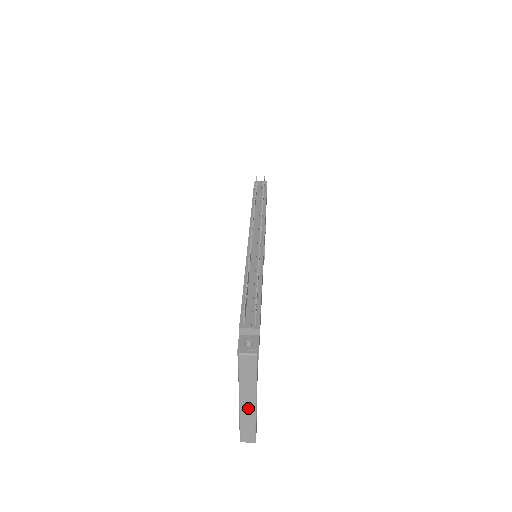
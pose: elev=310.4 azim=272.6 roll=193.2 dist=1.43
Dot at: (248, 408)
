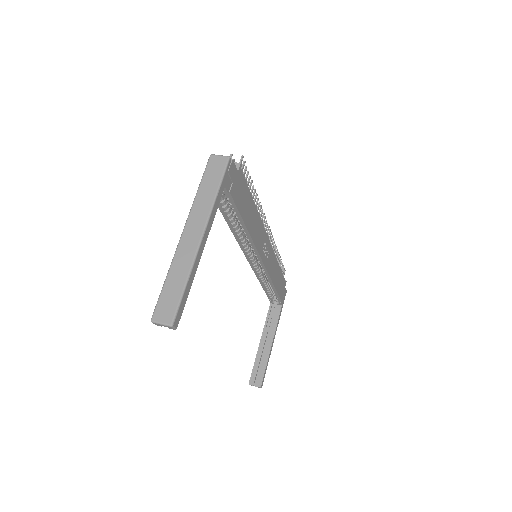
Dot at: (189, 244)
